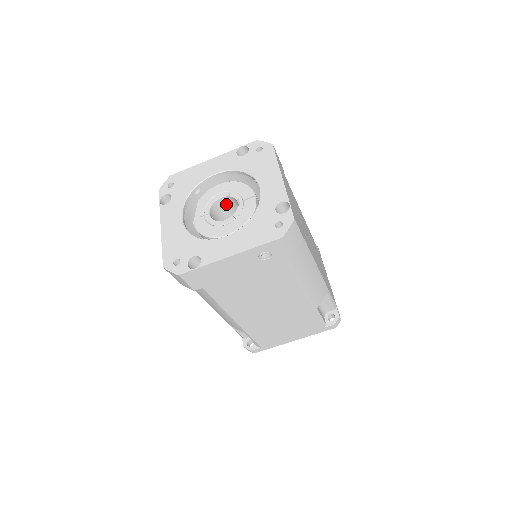
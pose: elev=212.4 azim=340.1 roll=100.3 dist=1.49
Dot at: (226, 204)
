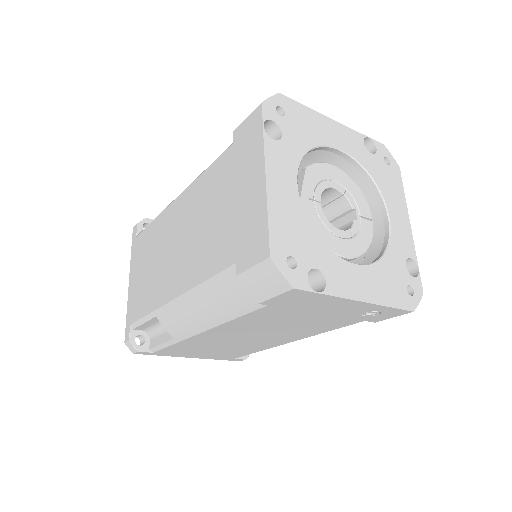
Dot at: (323, 196)
